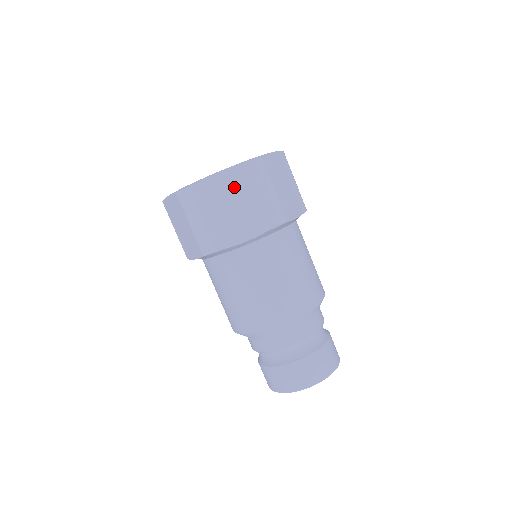
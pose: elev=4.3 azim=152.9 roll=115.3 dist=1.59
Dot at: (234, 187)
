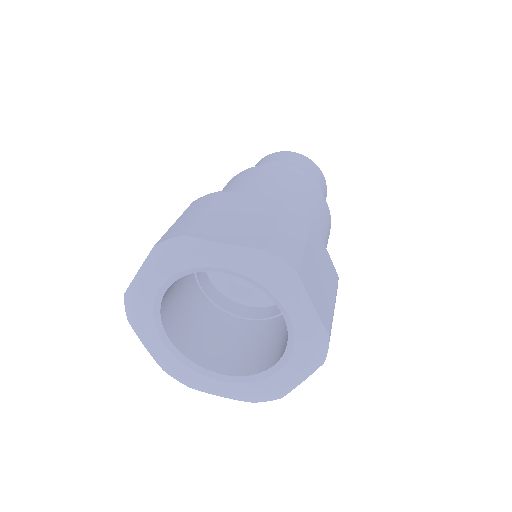
Dot at: occluded
